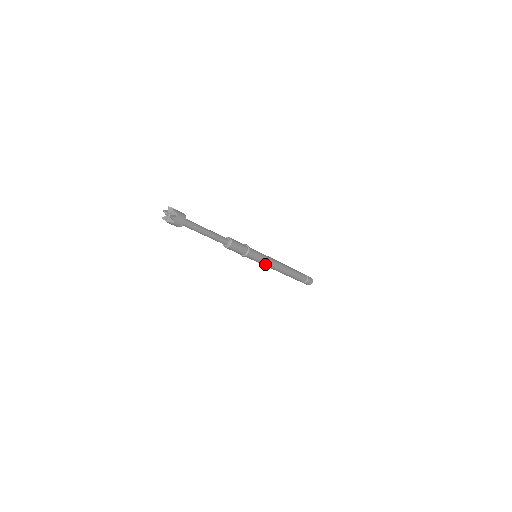
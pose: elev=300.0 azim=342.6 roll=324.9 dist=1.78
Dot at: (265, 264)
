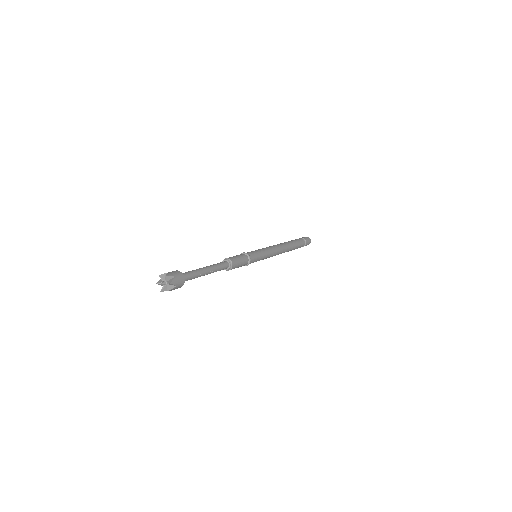
Dot at: (268, 257)
